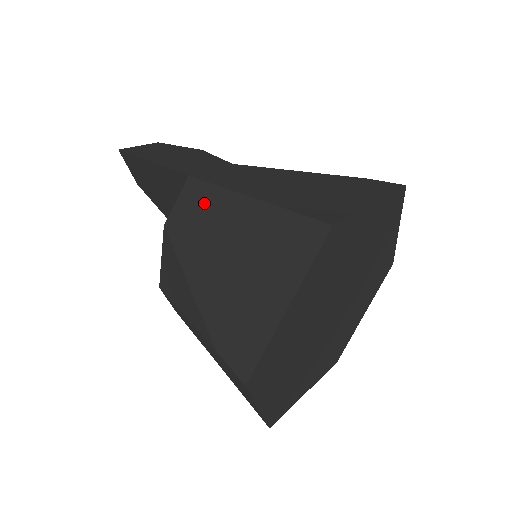
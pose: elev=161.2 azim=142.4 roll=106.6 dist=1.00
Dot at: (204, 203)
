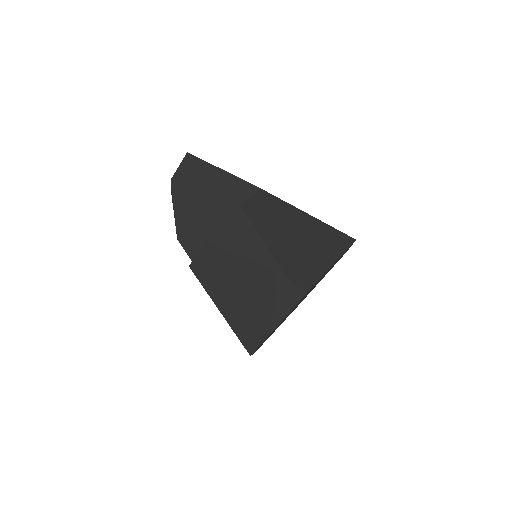
Dot at: (274, 205)
